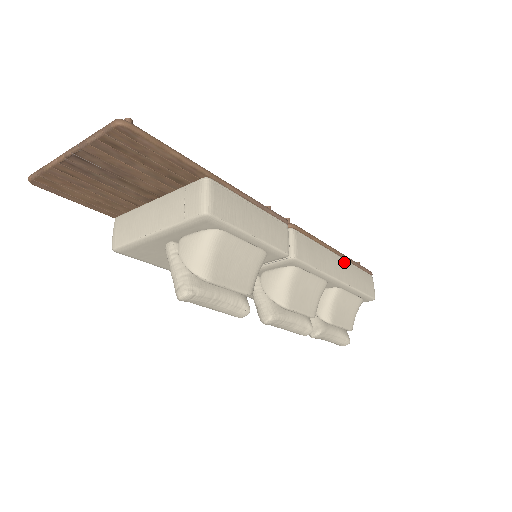
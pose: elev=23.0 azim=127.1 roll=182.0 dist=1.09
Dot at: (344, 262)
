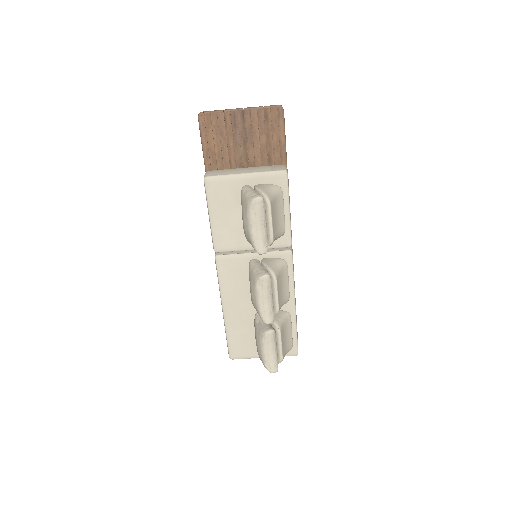
Dot at: occluded
